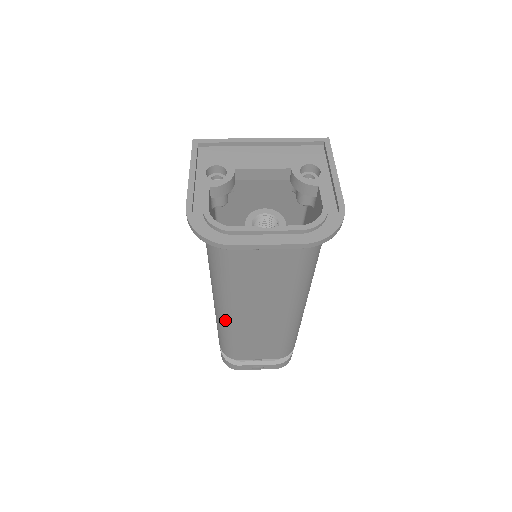
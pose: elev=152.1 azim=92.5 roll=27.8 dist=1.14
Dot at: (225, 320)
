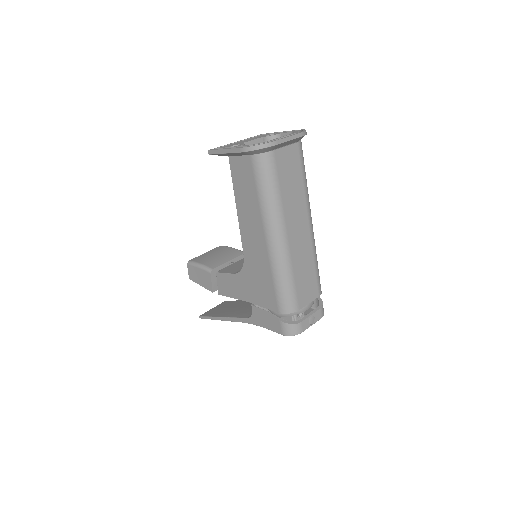
Dot at: (282, 248)
